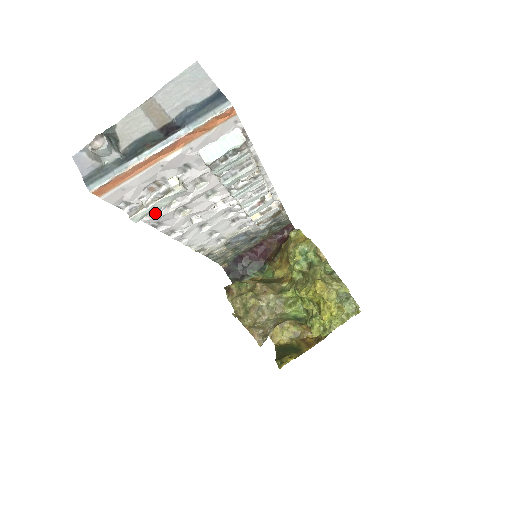
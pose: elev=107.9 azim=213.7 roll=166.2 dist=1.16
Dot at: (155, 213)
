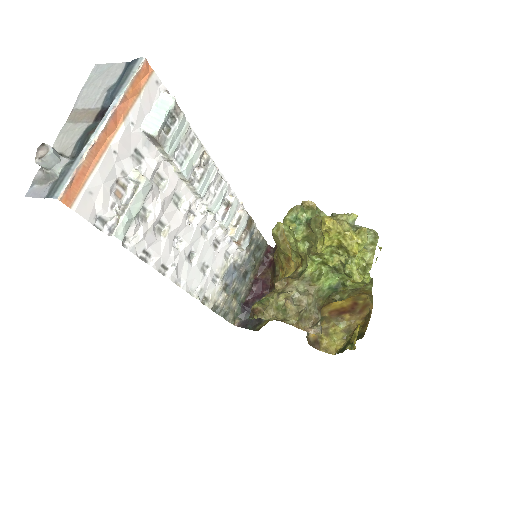
Dot at: (135, 229)
